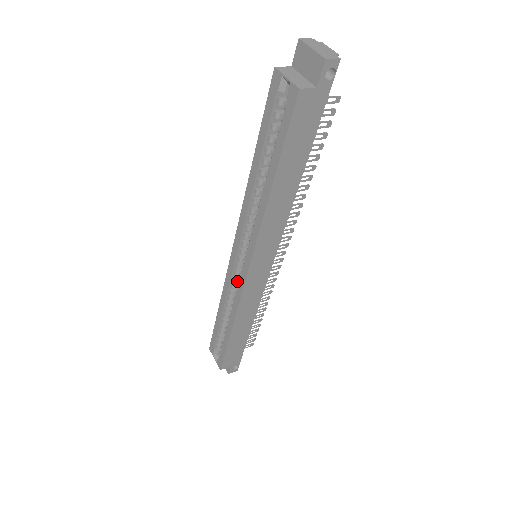
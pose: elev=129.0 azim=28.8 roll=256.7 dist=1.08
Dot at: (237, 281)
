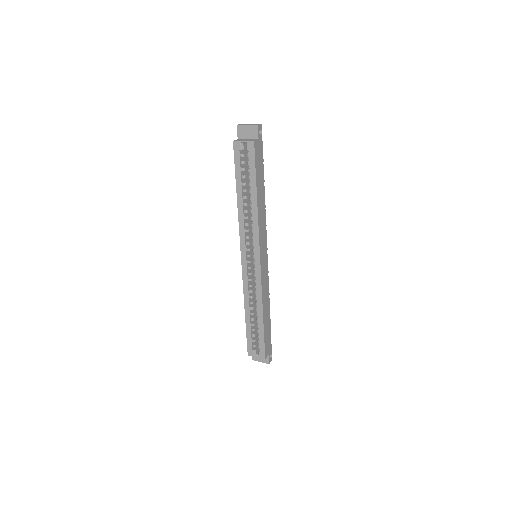
Dot at: occluded
